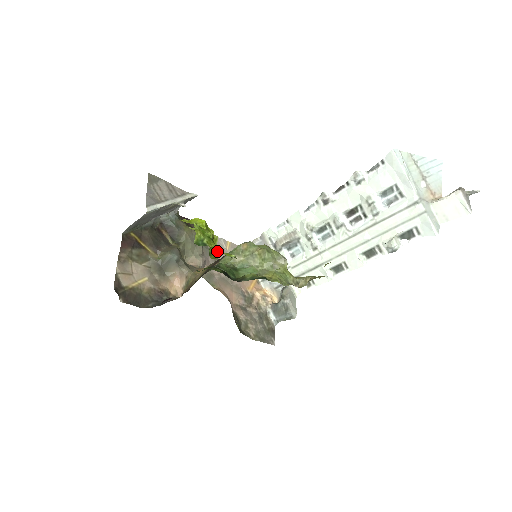
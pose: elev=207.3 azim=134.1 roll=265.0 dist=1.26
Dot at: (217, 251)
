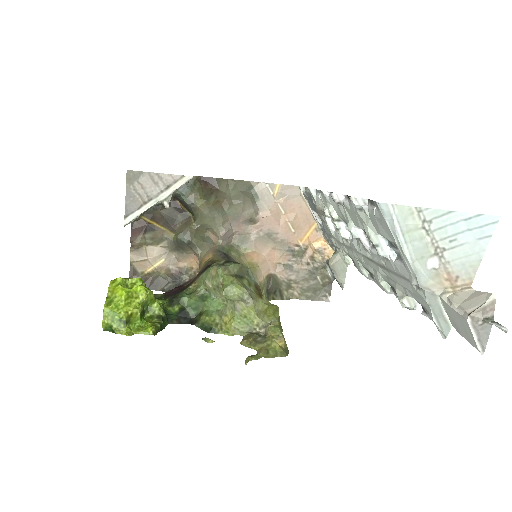
Dot at: (258, 203)
